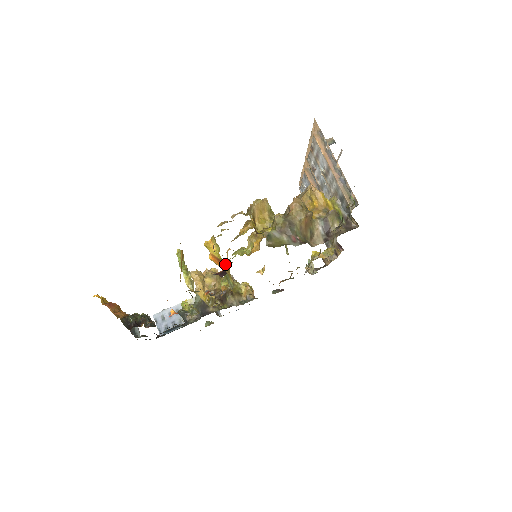
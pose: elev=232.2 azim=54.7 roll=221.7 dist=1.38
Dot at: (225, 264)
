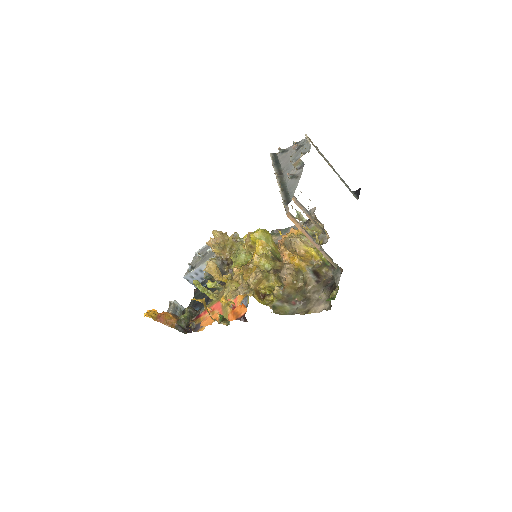
Dot at: occluded
